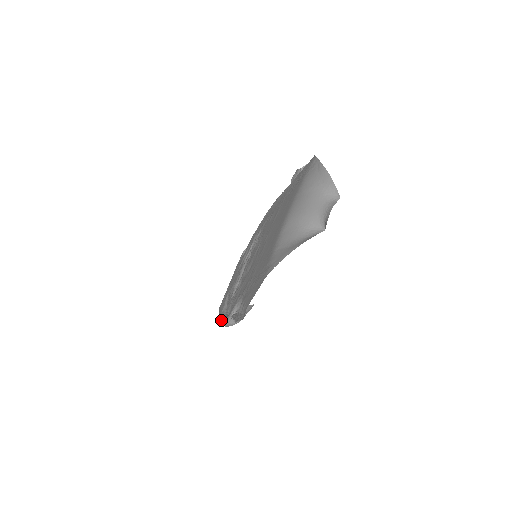
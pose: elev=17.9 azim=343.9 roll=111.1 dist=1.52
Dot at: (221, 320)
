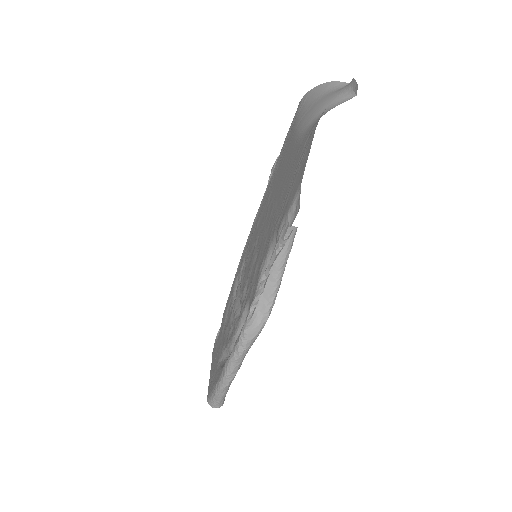
Dot at: (232, 350)
